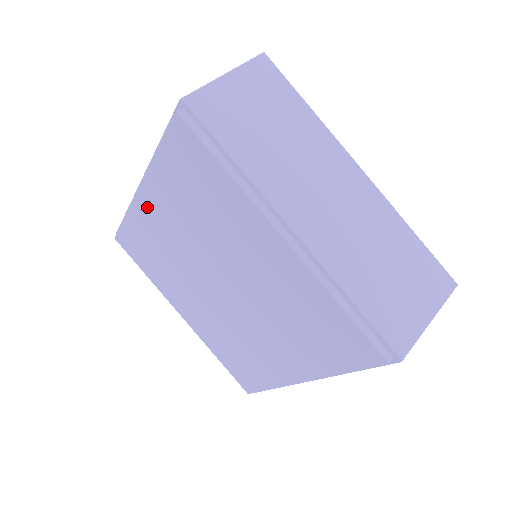
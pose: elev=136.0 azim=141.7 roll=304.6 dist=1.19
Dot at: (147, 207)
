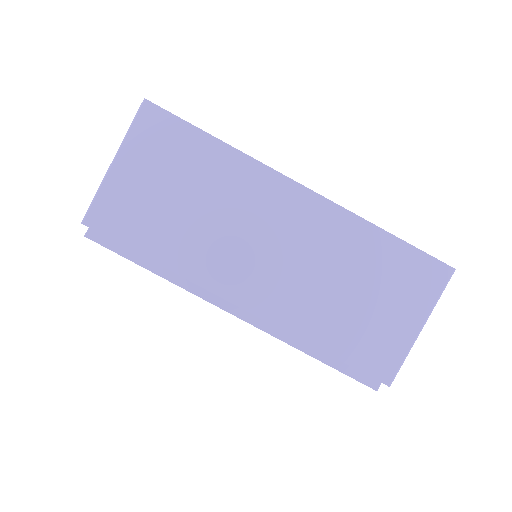
Dot at: occluded
